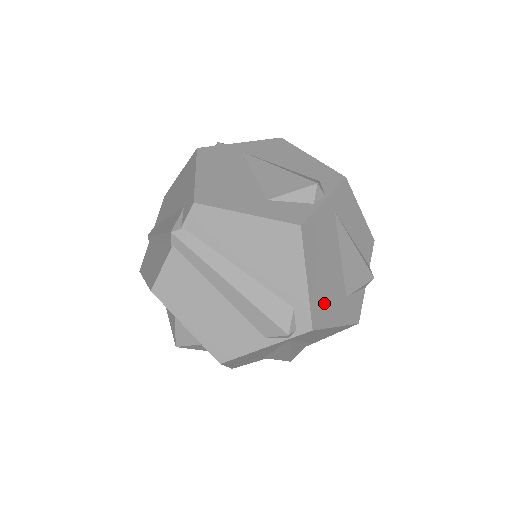
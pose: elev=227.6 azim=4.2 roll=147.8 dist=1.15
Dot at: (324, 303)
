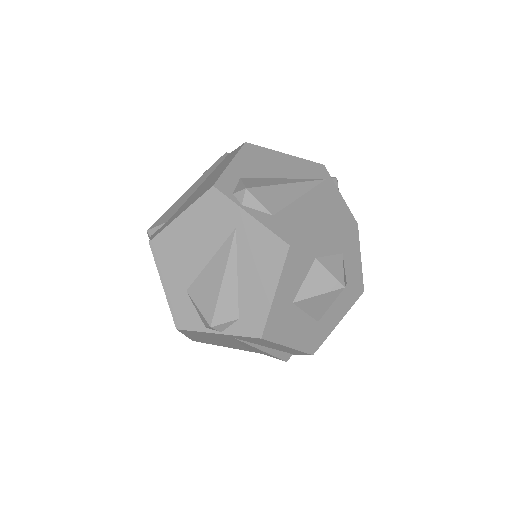
Dot at: (210, 342)
